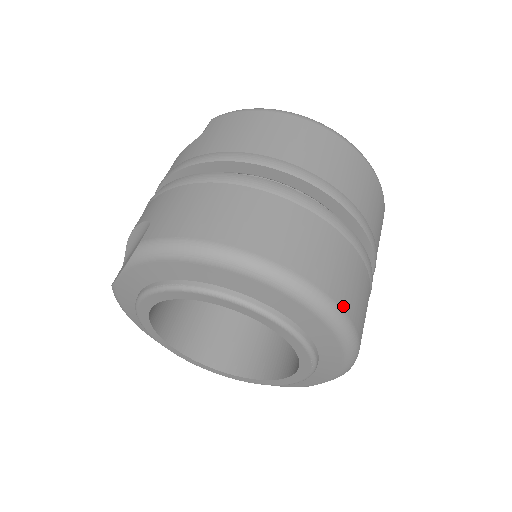
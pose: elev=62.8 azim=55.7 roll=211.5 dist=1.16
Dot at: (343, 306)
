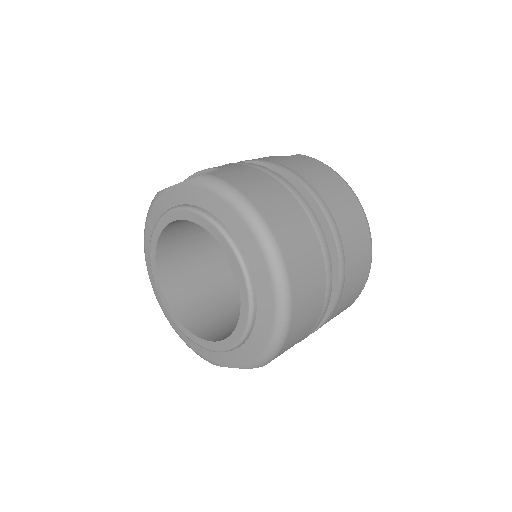
Dot at: (294, 308)
